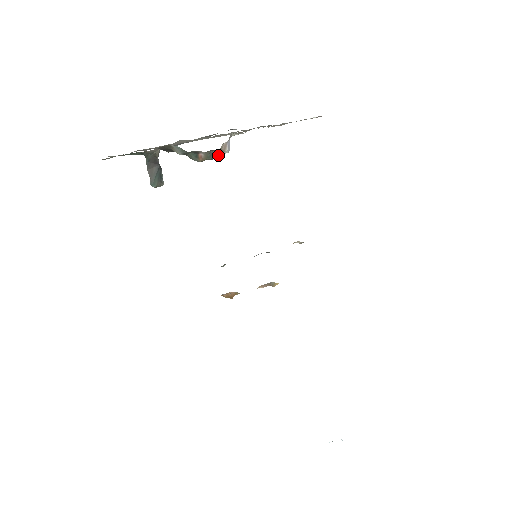
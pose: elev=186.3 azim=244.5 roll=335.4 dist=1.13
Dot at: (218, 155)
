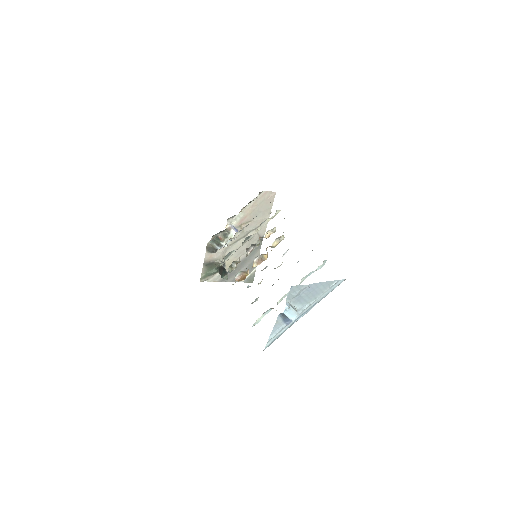
Dot at: (228, 233)
